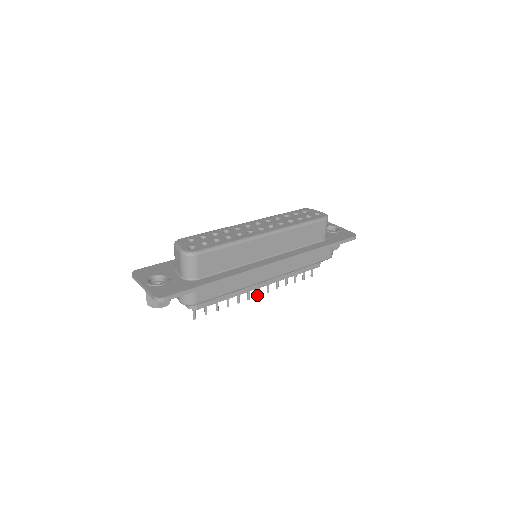
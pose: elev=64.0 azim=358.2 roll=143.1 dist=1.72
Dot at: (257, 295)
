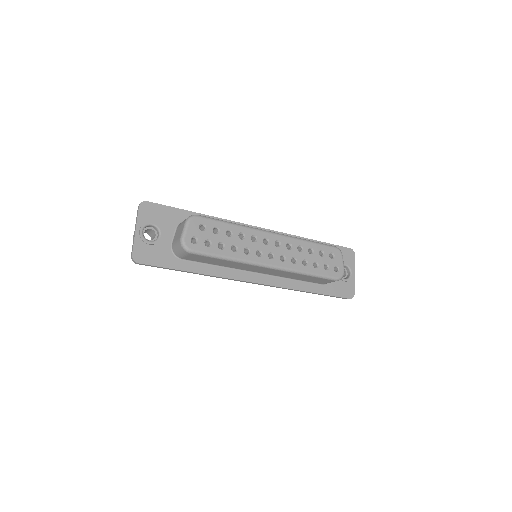
Dot at: occluded
